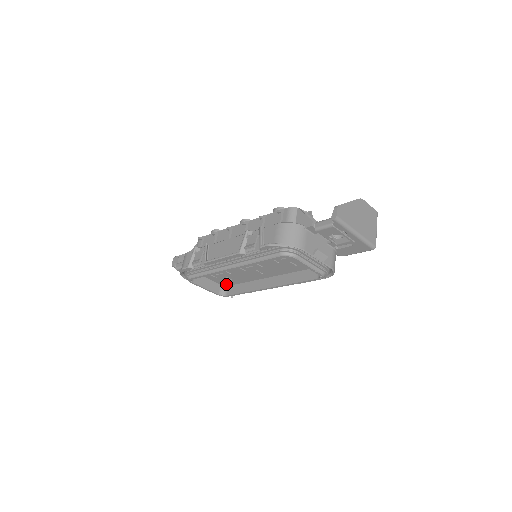
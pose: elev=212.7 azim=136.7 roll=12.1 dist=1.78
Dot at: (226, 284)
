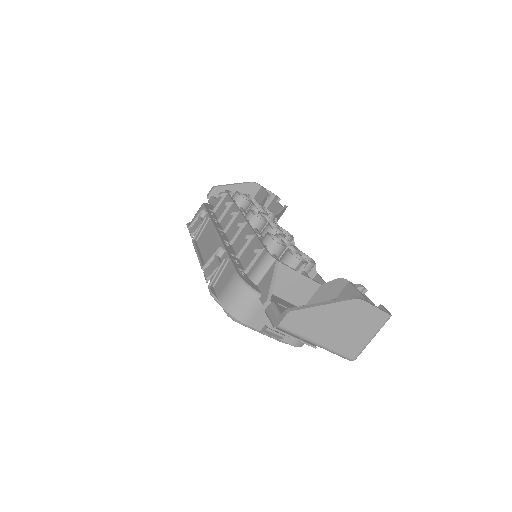
Dot at: occluded
